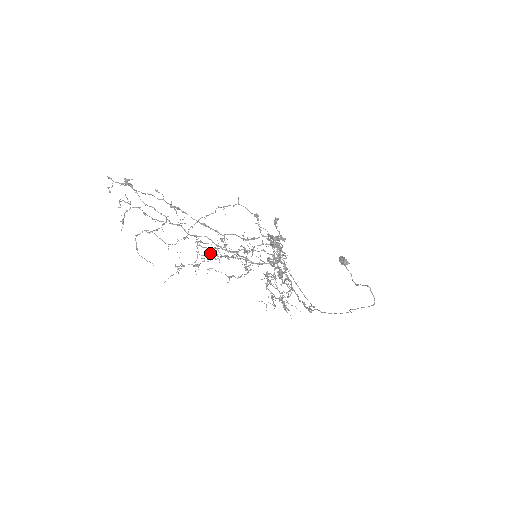
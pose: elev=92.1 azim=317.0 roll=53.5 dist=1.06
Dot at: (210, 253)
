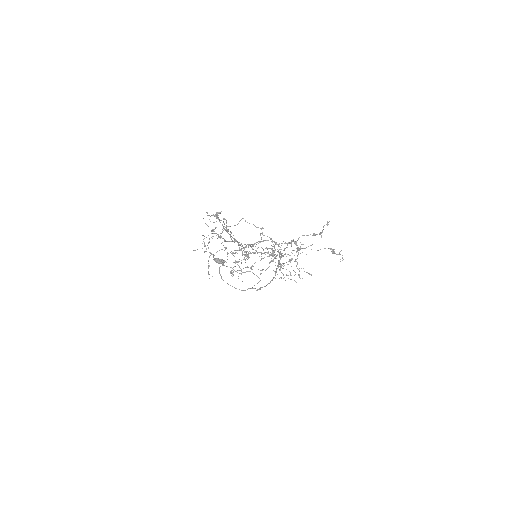
Dot at: occluded
